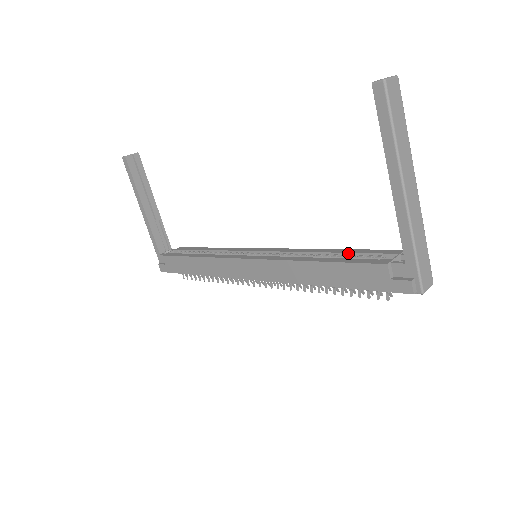
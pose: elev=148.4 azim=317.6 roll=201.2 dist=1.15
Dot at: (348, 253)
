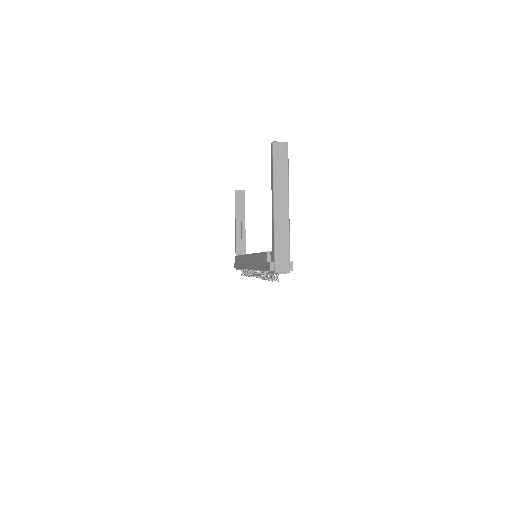
Dot at: occluded
